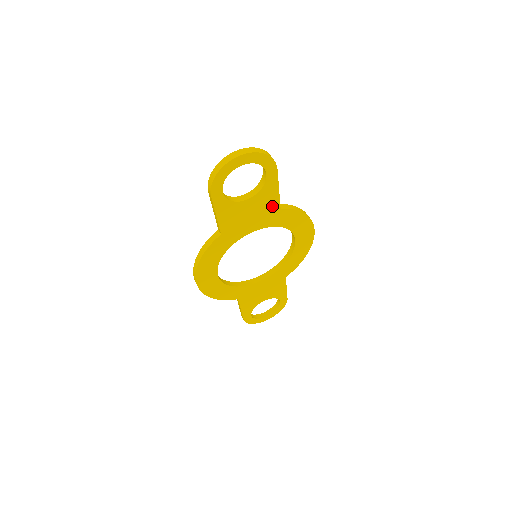
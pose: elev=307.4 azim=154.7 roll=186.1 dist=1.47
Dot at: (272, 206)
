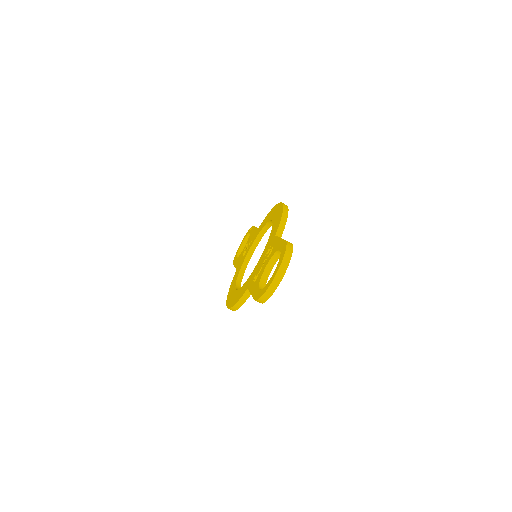
Dot at: occluded
